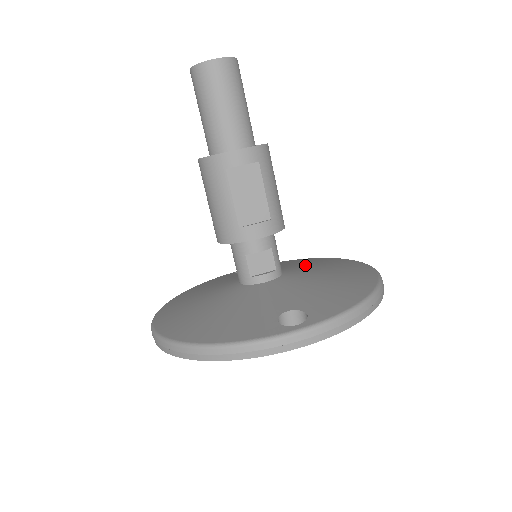
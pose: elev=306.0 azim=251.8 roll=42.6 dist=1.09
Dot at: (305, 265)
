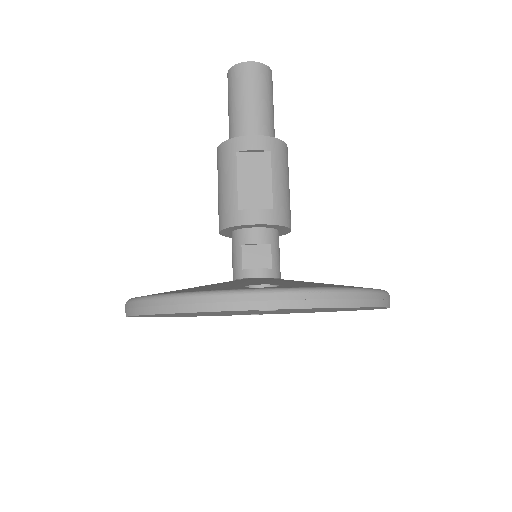
Dot at: occluded
